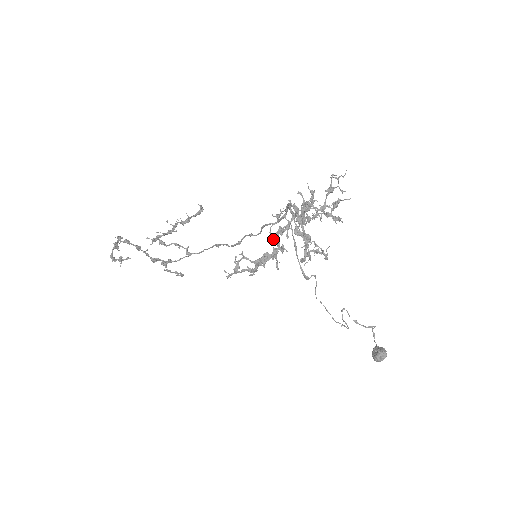
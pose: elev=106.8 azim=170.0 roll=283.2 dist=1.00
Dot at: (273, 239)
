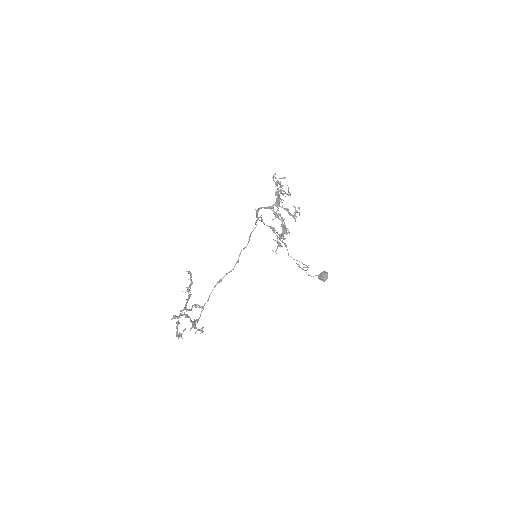
Dot at: (270, 227)
